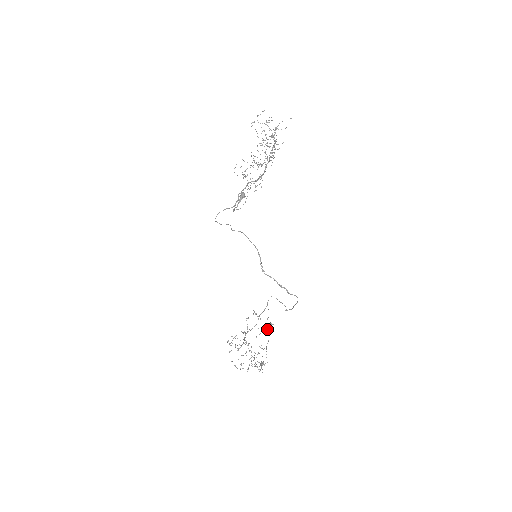
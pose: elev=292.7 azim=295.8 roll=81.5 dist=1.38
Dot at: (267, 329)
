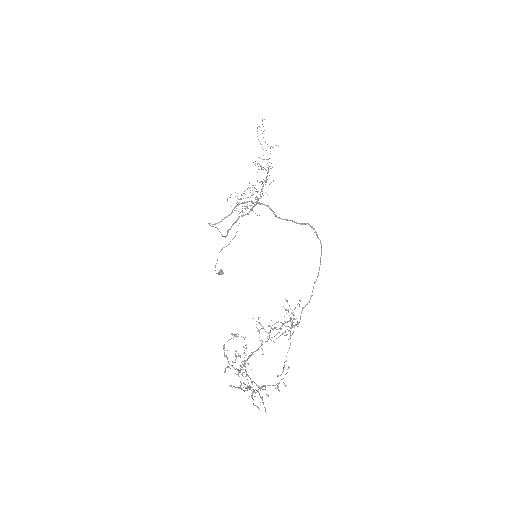
Dot at: (281, 329)
